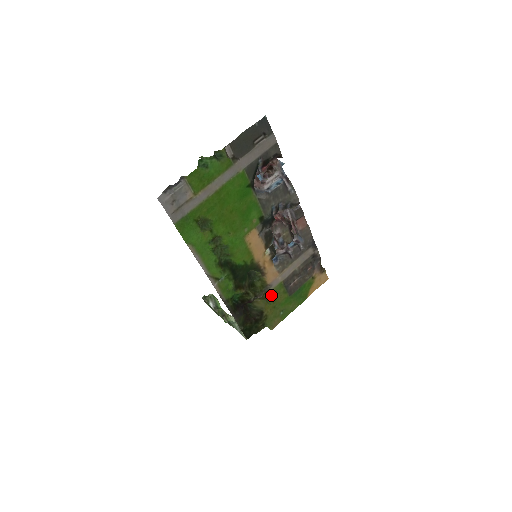
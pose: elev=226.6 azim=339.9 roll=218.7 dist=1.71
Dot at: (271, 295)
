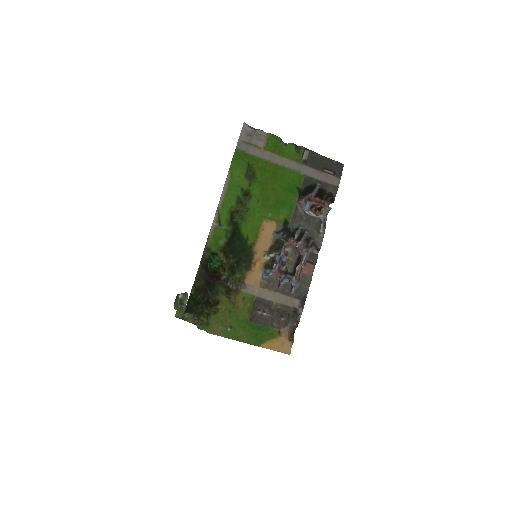
Dot at: (238, 297)
